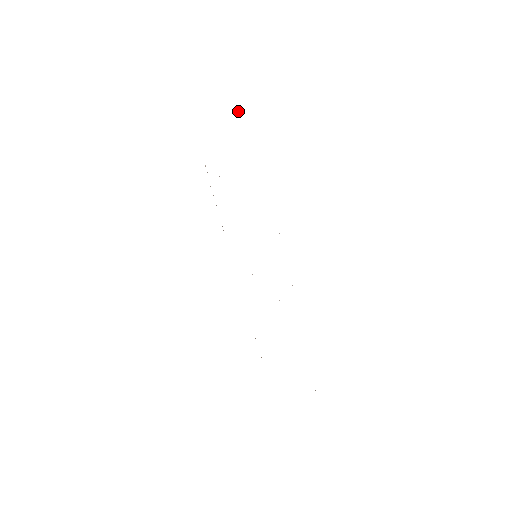
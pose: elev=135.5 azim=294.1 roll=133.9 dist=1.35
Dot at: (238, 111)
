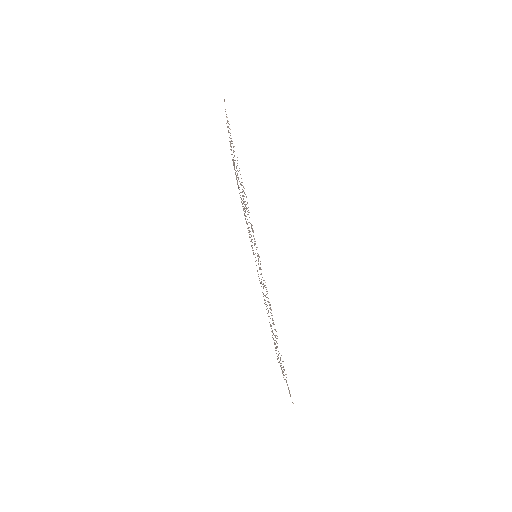
Dot at: occluded
